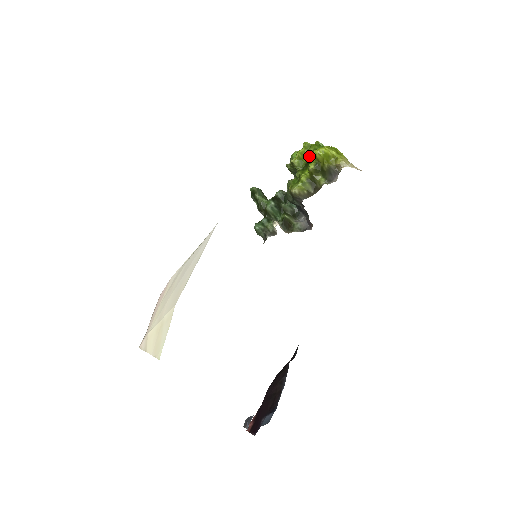
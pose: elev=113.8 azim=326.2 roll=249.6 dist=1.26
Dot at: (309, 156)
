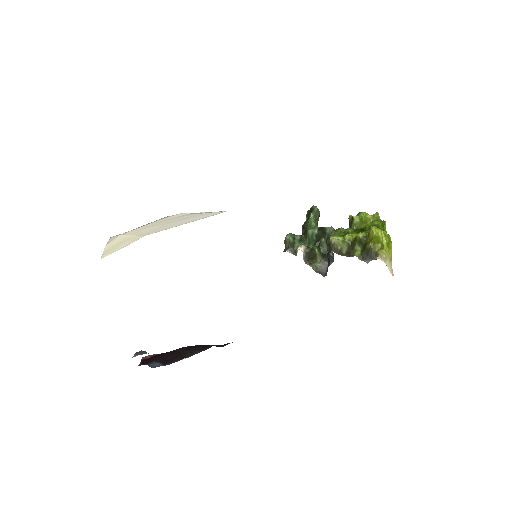
Dot at: (370, 225)
